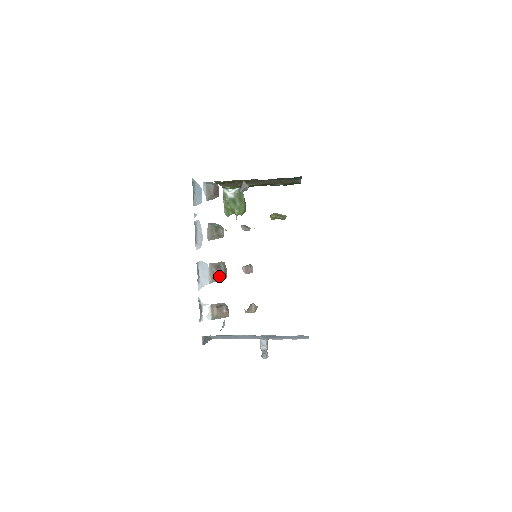
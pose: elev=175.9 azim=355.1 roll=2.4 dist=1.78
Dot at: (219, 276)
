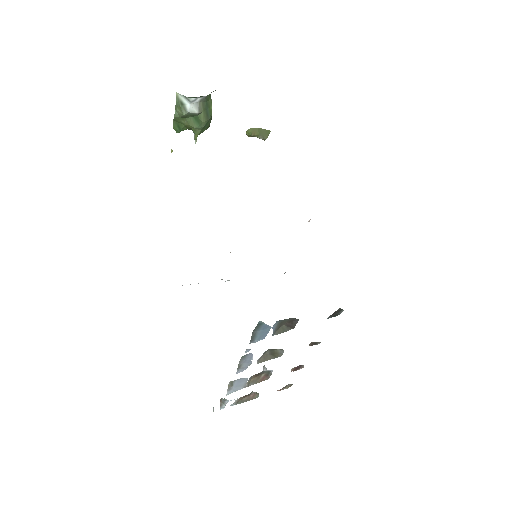
Dot at: (258, 379)
